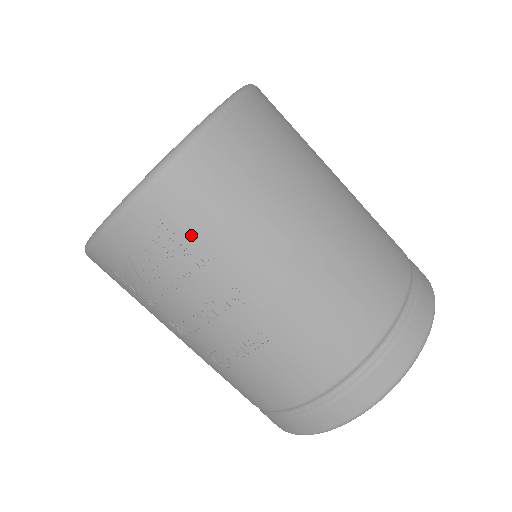
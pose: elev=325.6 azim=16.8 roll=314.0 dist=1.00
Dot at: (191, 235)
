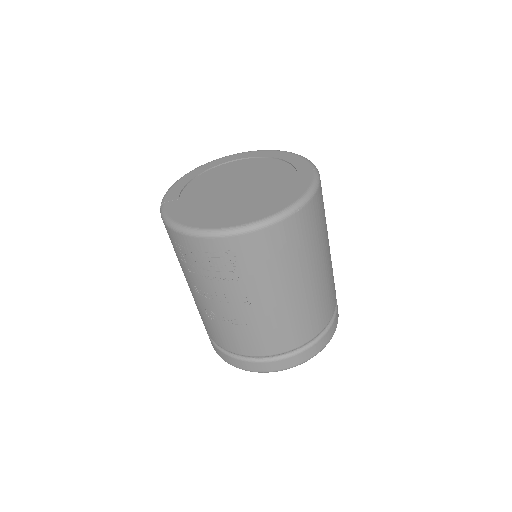
Dot at: (241, 266)
